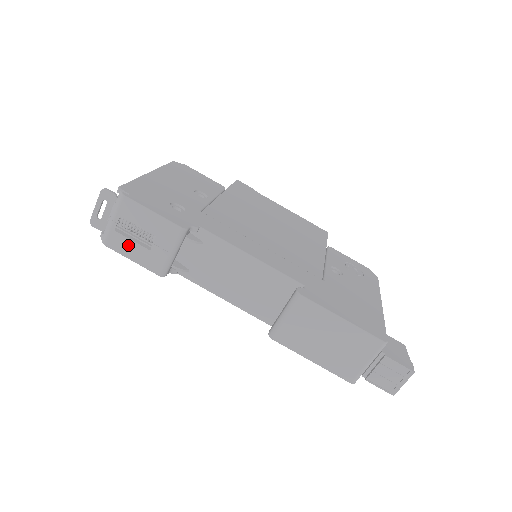
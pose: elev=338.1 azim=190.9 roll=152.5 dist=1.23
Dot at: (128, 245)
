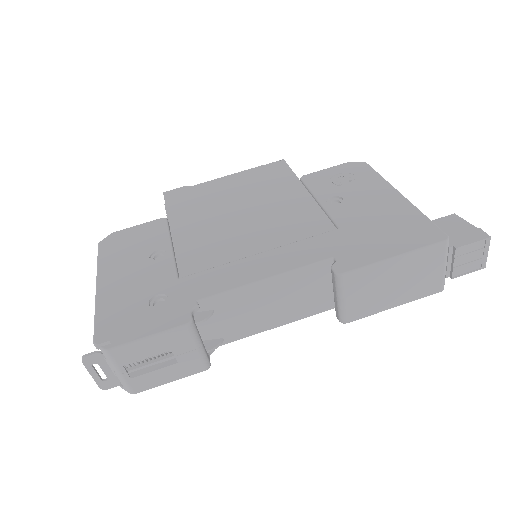
Dot at: (154, 377)
